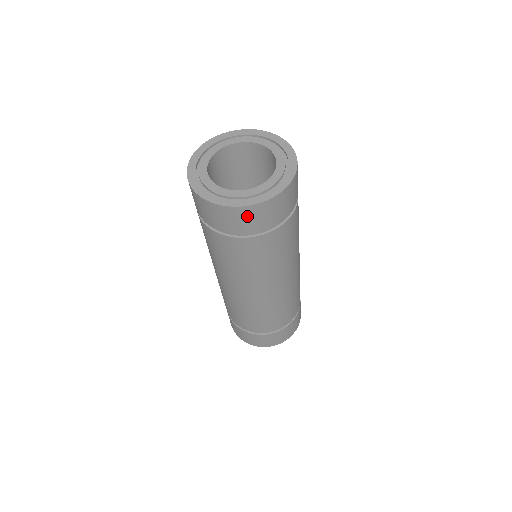
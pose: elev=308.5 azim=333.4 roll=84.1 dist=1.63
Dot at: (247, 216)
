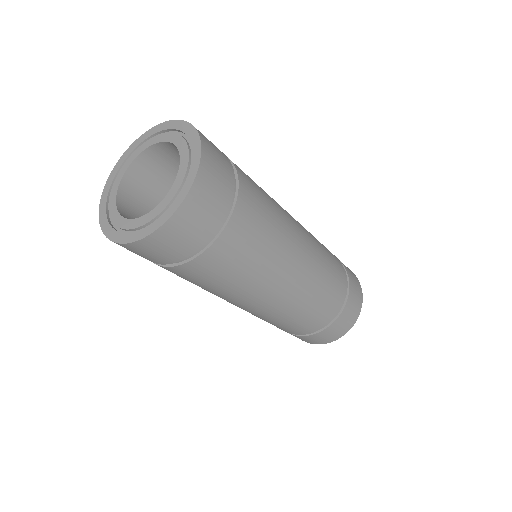
Dot at: (127, 249)
